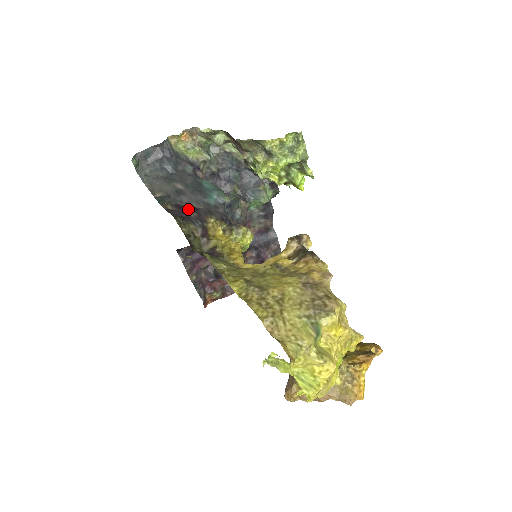
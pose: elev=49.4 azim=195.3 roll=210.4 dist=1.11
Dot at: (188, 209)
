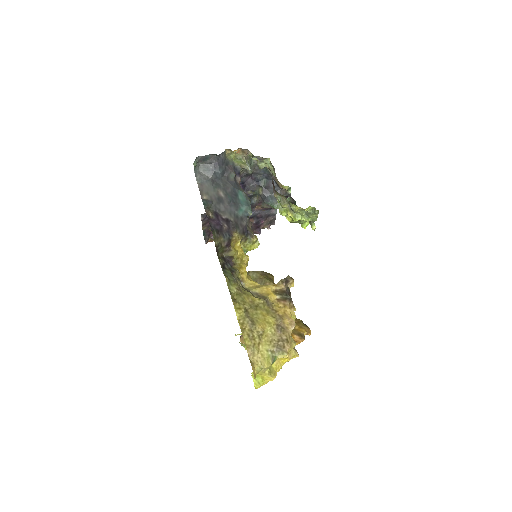
Dot at: (223, 220)
